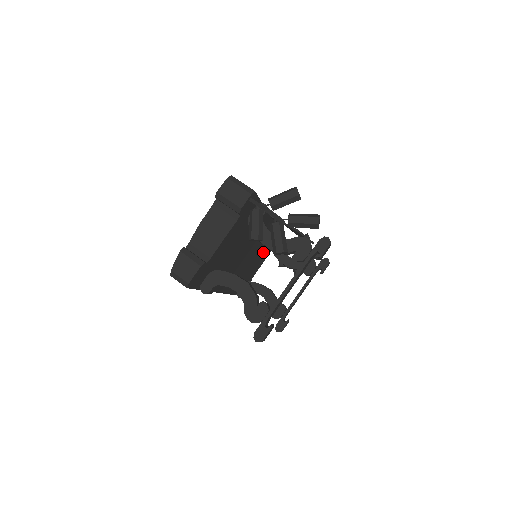
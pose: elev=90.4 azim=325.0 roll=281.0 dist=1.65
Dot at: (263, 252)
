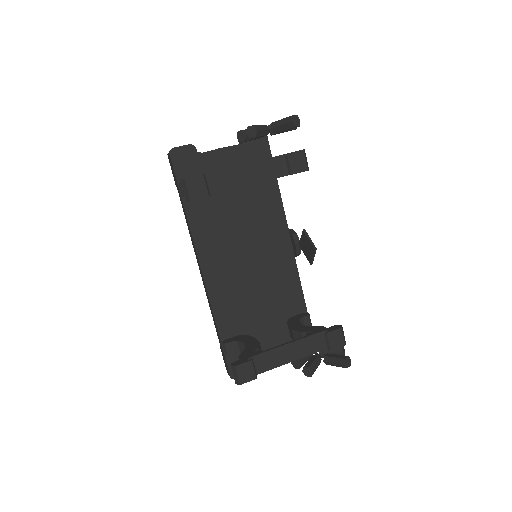
Dot at: (278, 317)
